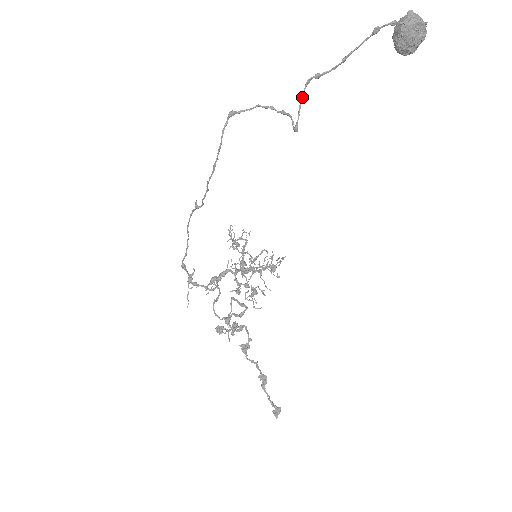
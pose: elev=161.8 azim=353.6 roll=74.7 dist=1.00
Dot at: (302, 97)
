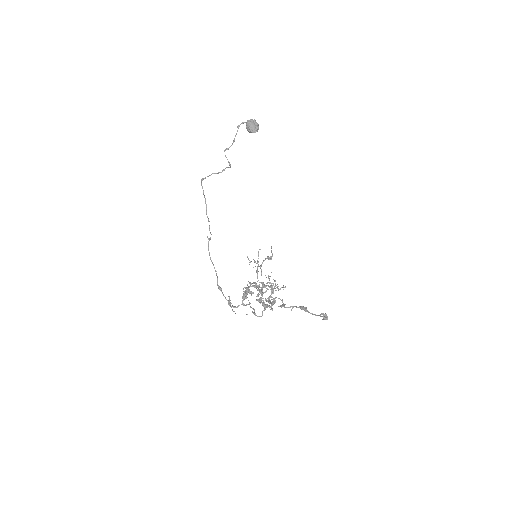
Dot at: (225, 155)
